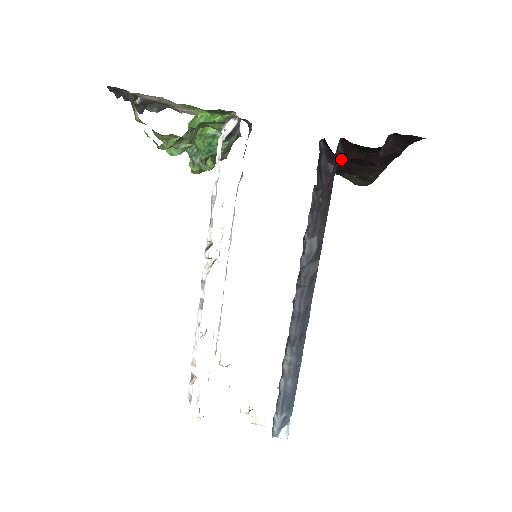
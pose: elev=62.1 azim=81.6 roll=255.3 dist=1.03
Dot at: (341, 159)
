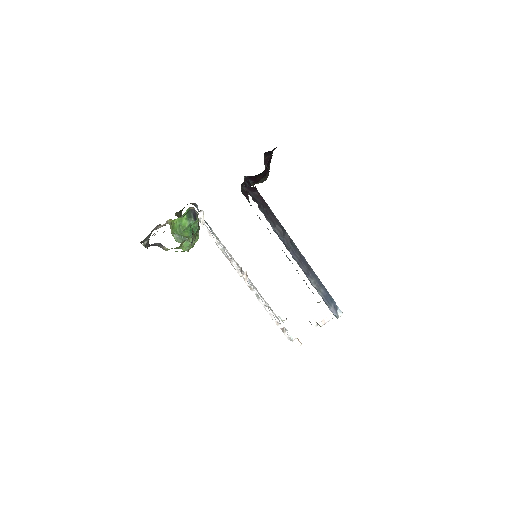
Dot at: (254, 184)
